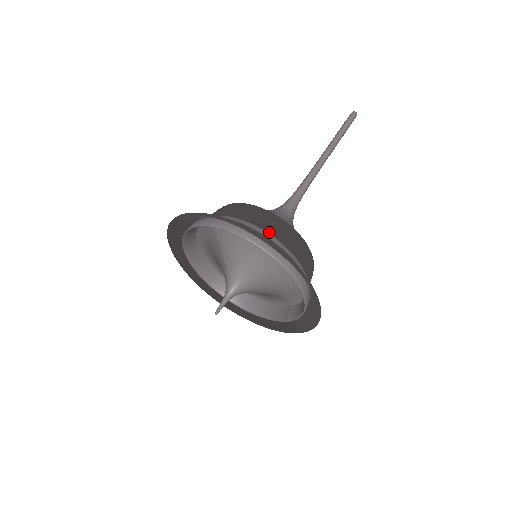
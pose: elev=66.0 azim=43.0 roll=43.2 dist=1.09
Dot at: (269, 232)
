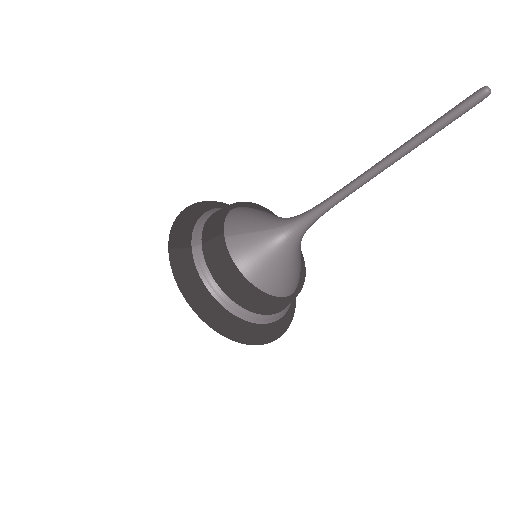
Dot at: (241, 305)
